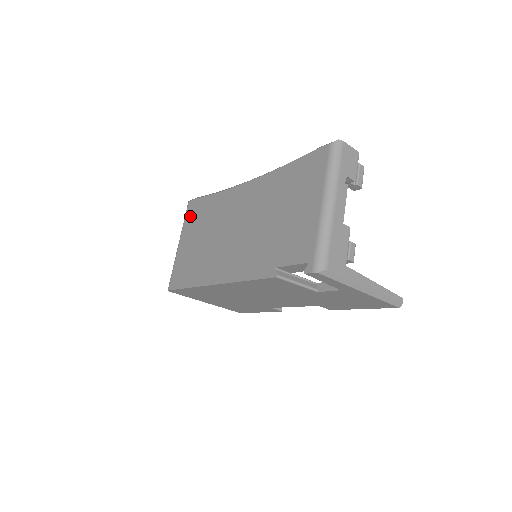
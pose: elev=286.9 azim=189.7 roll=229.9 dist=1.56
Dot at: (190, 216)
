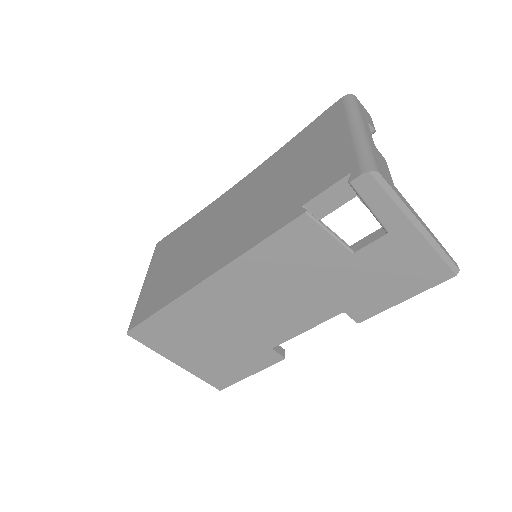
Dot at: (160, 251)
